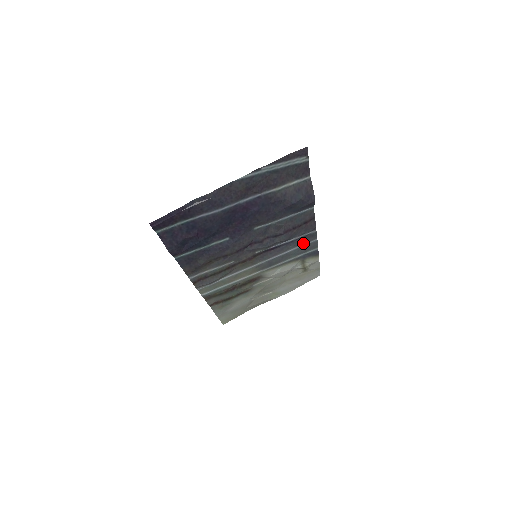
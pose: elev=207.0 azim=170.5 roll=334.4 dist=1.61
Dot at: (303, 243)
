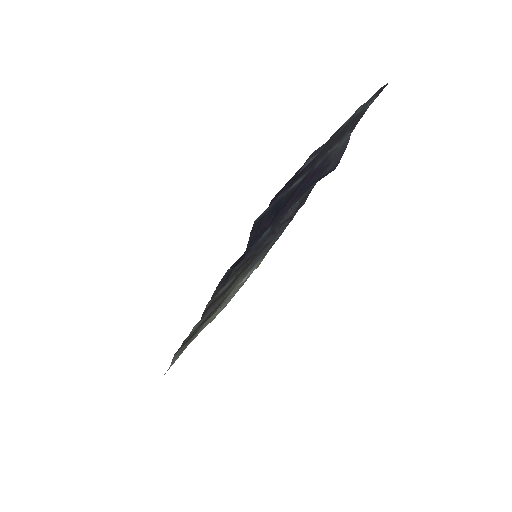
Dot at: (280, 232)
